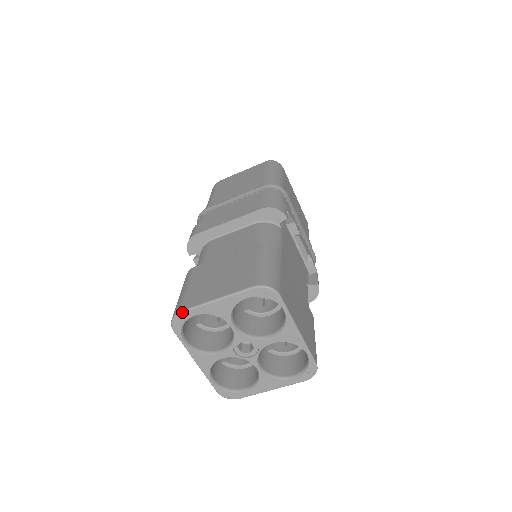
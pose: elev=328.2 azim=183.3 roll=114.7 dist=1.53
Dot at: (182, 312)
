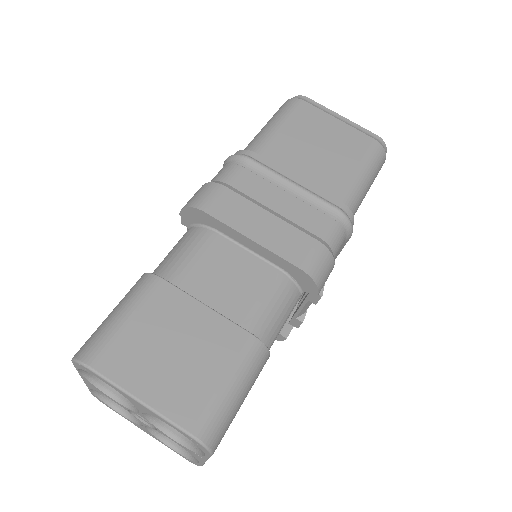
Dot at: (92, 371)
